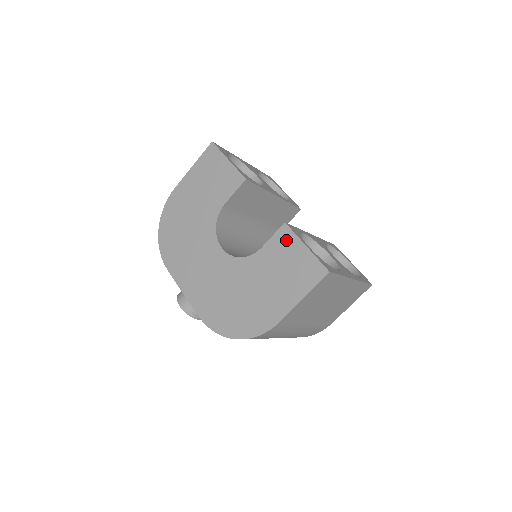
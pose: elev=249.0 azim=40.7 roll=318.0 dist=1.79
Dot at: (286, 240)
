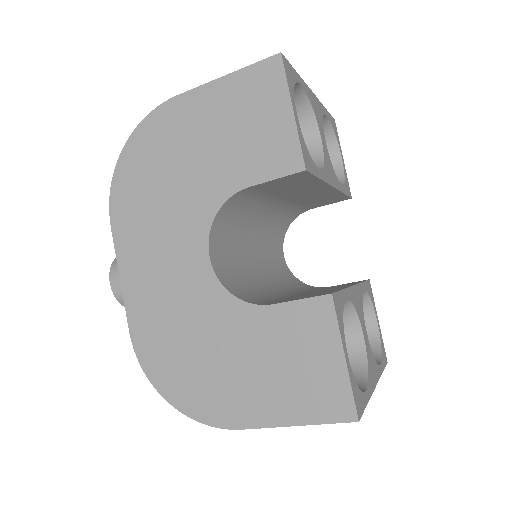
Dot at: (318, 323)
